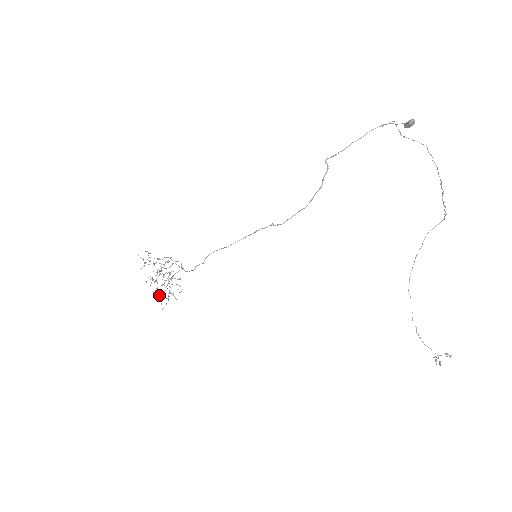
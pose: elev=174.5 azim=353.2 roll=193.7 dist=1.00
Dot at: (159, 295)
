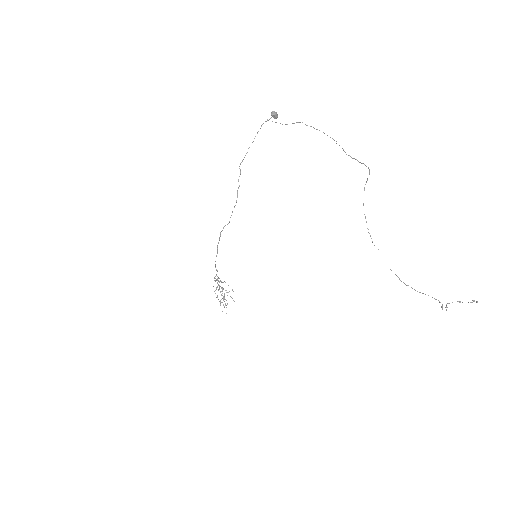
Dot at: occluded
